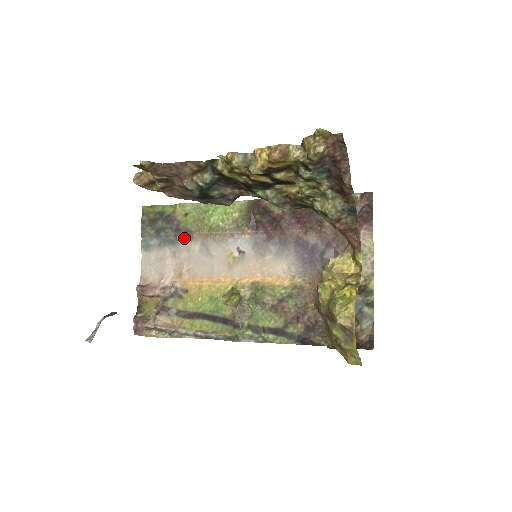
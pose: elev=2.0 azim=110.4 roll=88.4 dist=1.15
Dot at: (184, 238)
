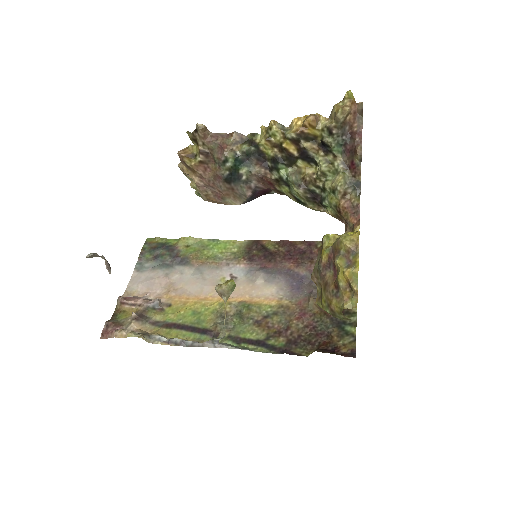
Dot at: (180, 264)
